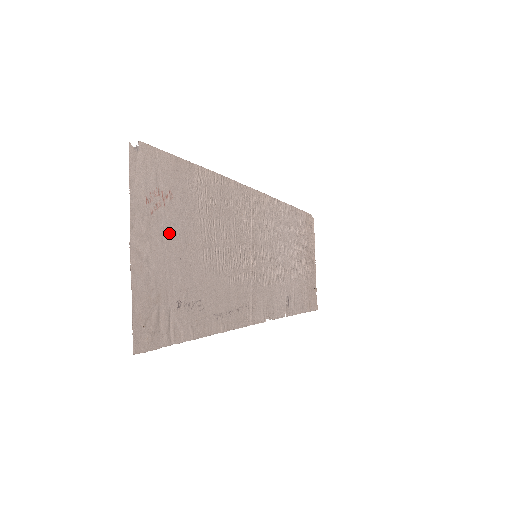
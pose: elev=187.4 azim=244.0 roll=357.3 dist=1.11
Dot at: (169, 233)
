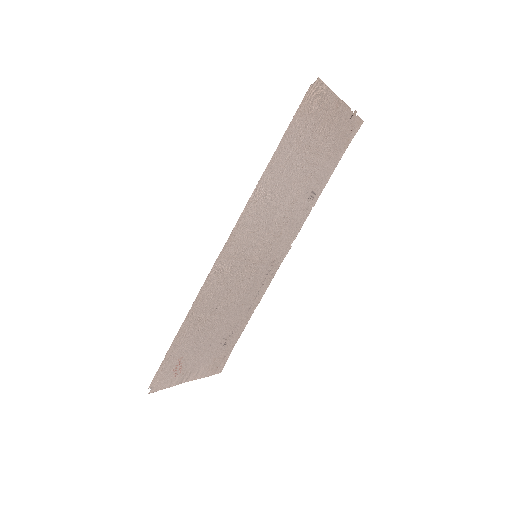
Dot at: (195, 357)
